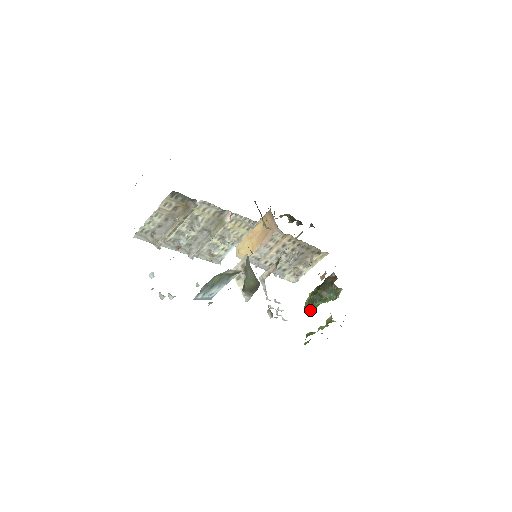
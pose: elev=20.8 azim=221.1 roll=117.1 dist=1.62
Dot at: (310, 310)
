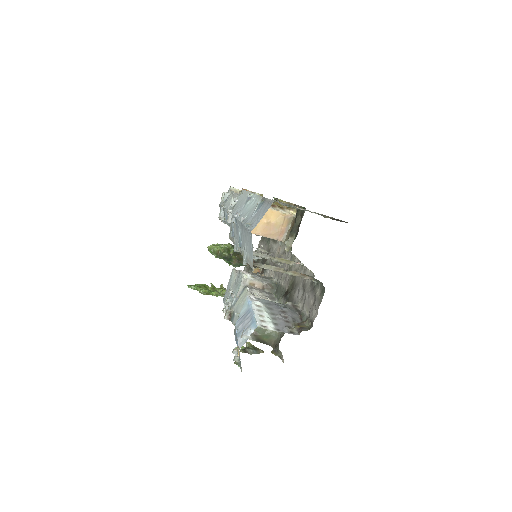
Dot at: (210, 252)
